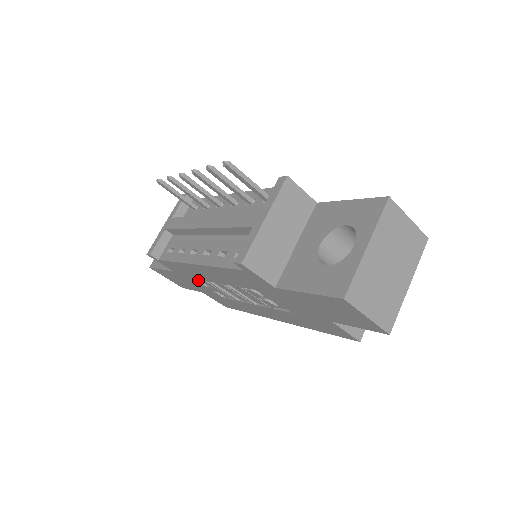
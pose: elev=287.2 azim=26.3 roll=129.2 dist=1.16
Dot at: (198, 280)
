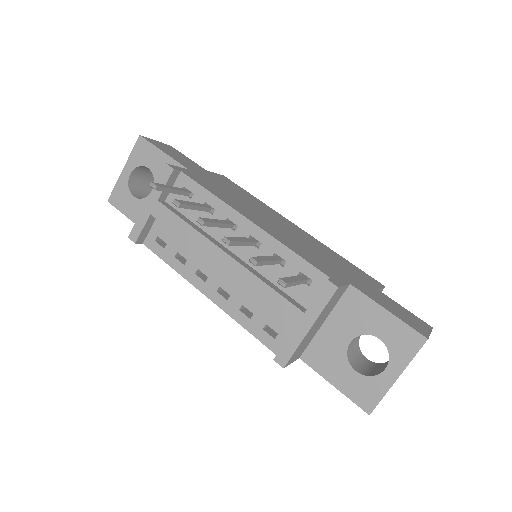
Dot at: occluded
